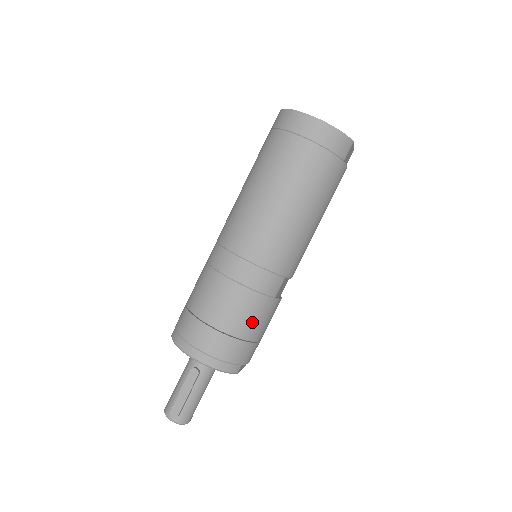
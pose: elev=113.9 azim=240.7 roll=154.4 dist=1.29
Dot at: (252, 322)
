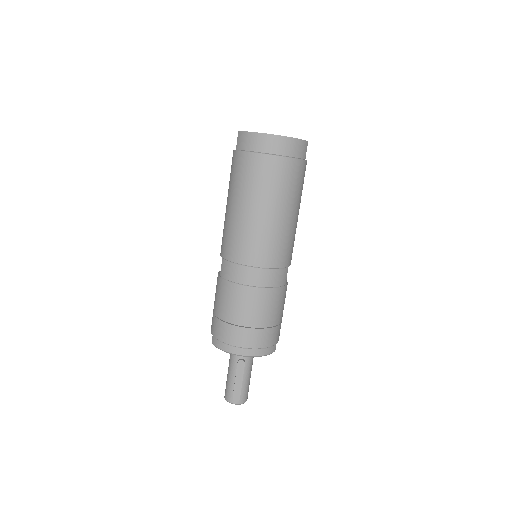
Dot at: (276, 311)
